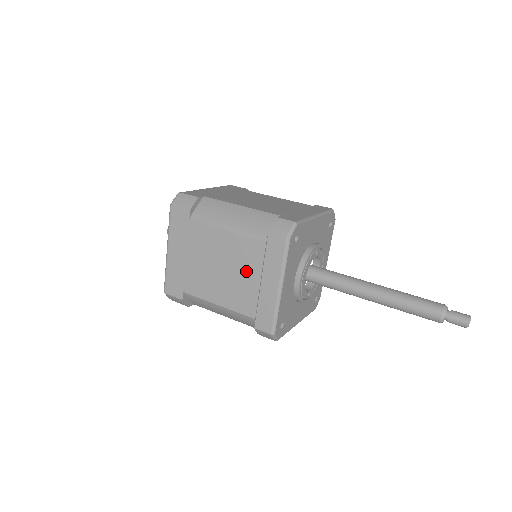
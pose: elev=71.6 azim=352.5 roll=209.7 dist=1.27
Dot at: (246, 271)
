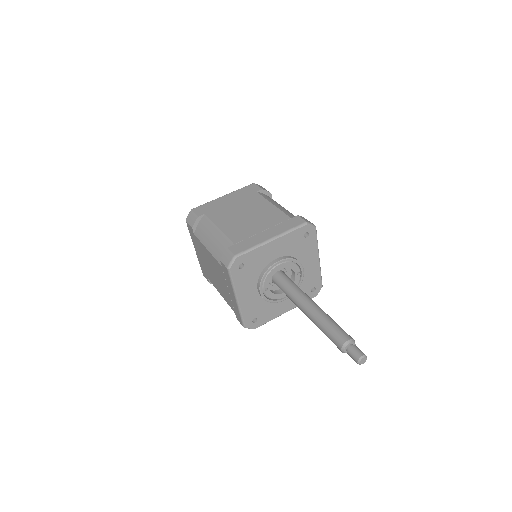
Dot at: (261, 223)
